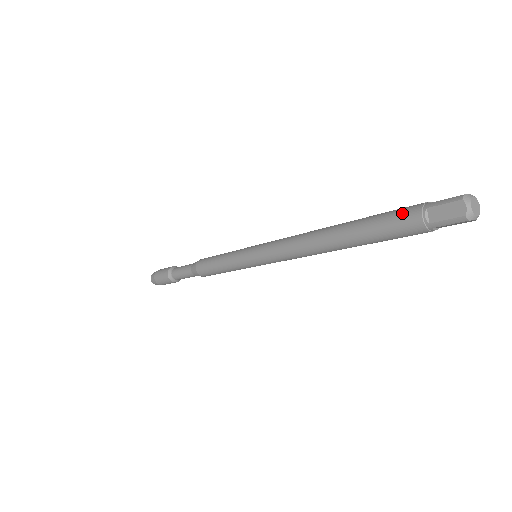
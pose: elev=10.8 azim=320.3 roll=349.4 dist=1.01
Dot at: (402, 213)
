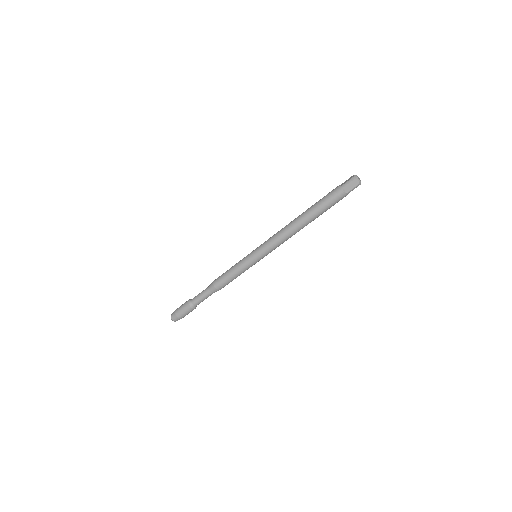
Dot at: occluded
